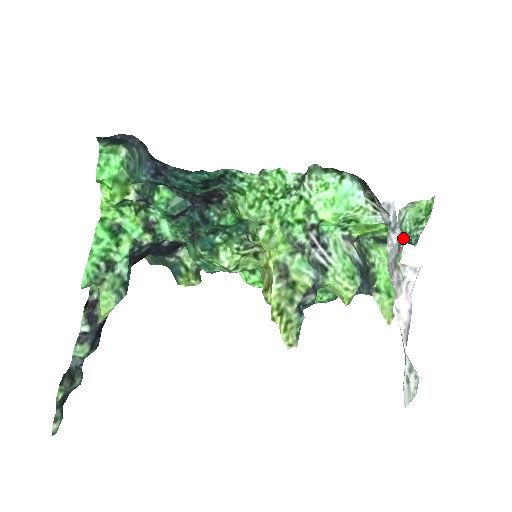
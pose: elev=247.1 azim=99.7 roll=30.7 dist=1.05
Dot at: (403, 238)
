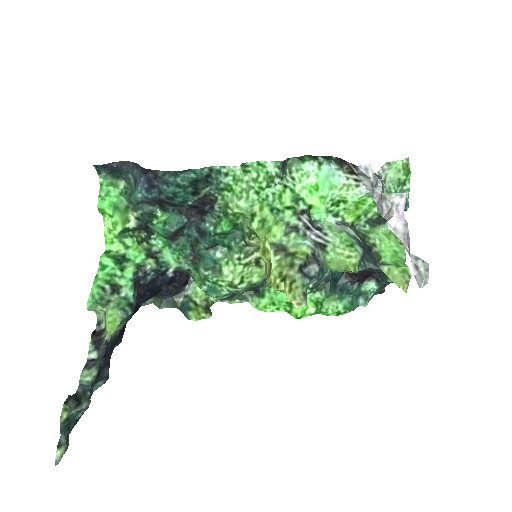
Dot at: occluded
